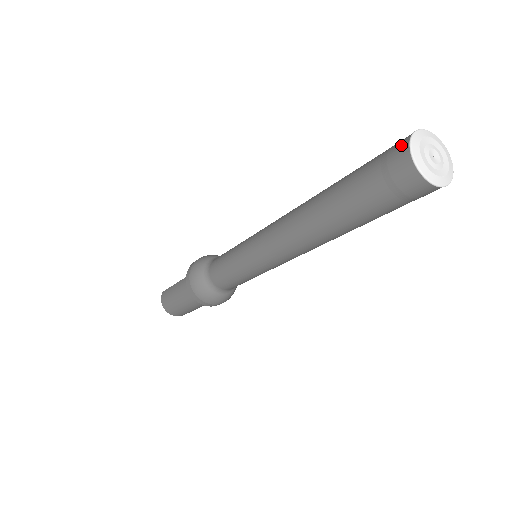
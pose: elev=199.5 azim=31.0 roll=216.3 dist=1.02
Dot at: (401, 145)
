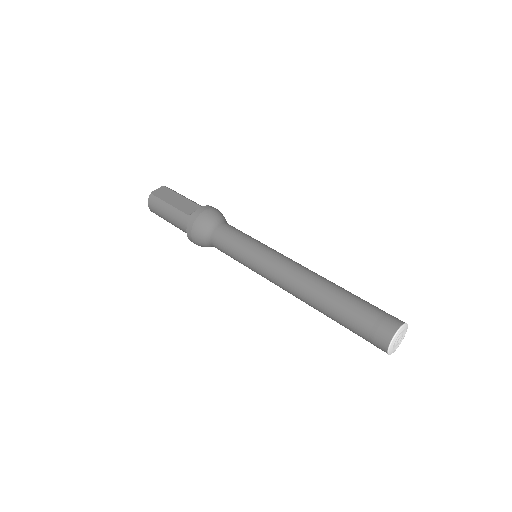
Dot at: (388, 332)
